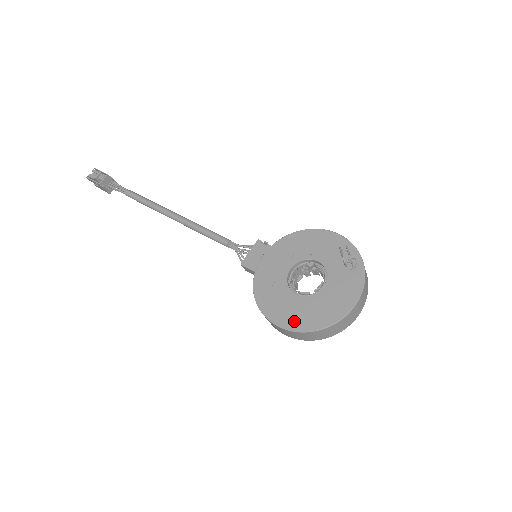
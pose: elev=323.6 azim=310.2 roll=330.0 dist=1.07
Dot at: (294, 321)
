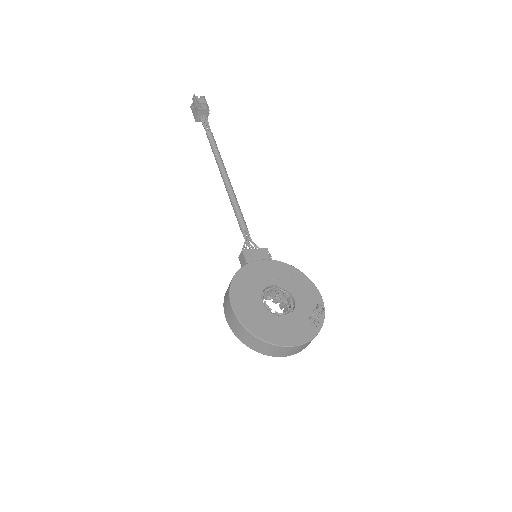
Dot at: (246, 315)
